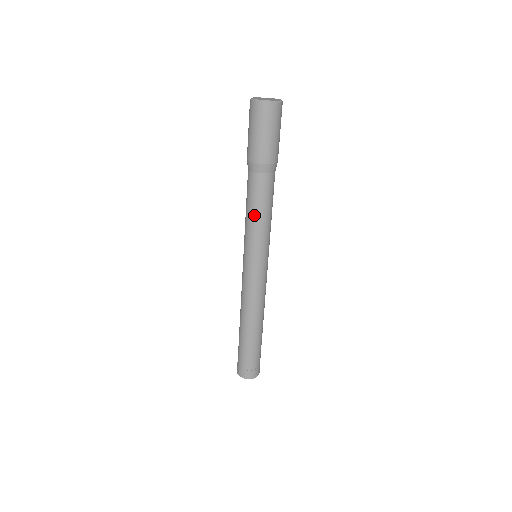
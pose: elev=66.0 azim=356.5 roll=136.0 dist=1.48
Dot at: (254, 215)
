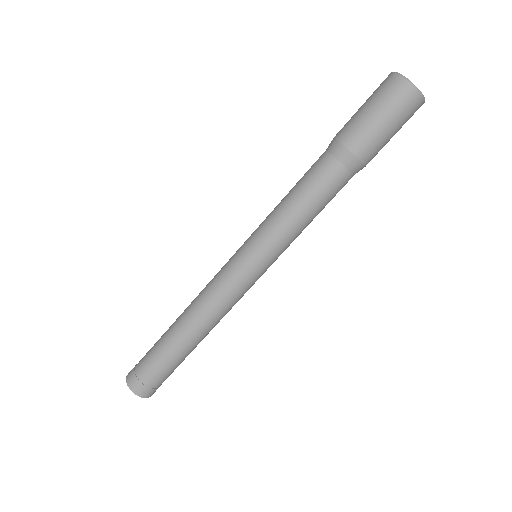
Dot at: (293, 204)
